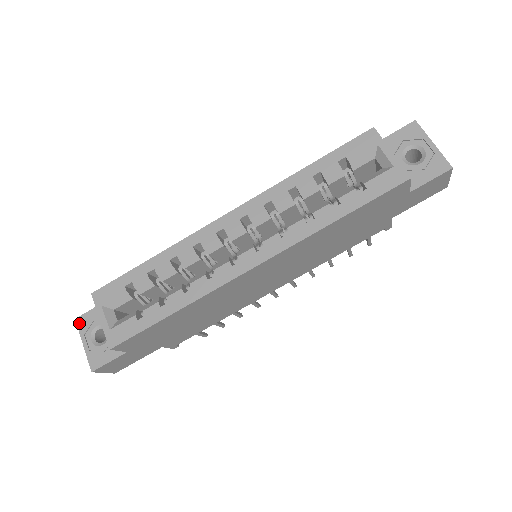
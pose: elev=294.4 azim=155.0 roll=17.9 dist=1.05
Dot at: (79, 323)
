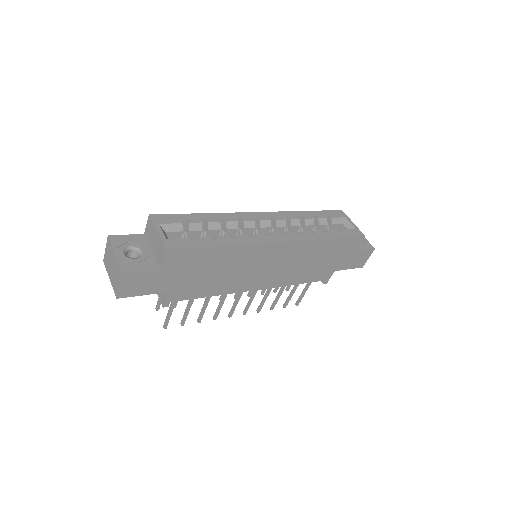
Dot at: (112, 239)
